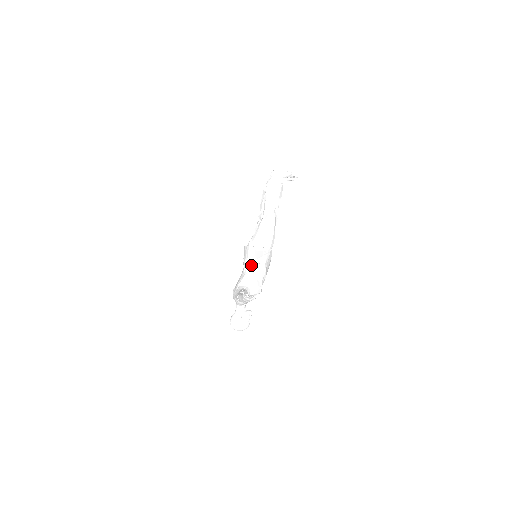
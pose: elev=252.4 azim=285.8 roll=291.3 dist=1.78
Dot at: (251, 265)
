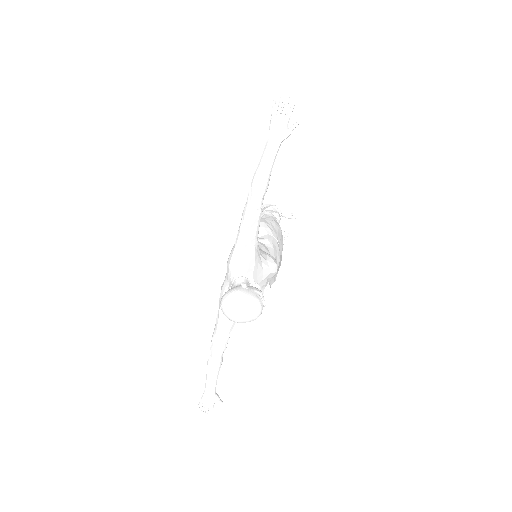
Dot at: occluded
